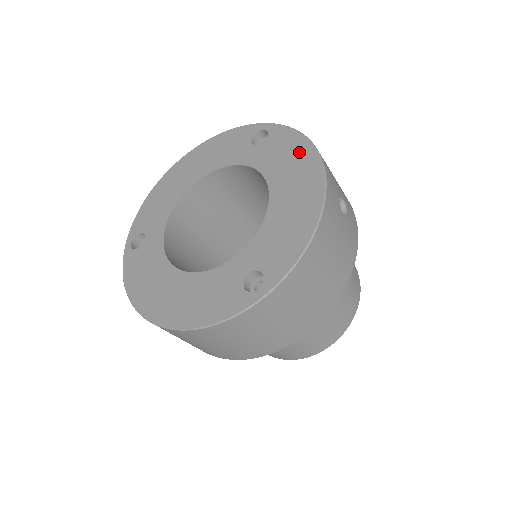
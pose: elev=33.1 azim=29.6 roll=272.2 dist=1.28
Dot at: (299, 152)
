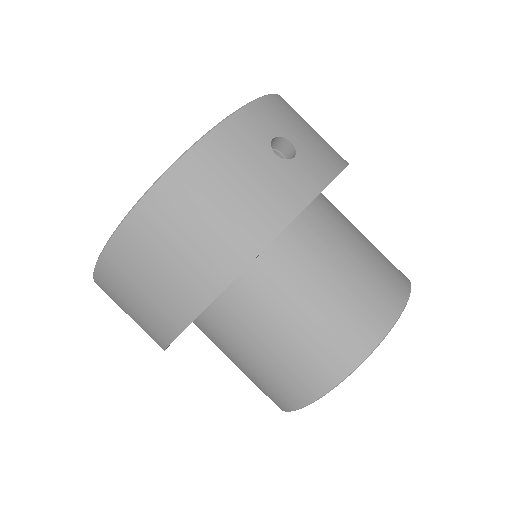
Dot at: occluded
